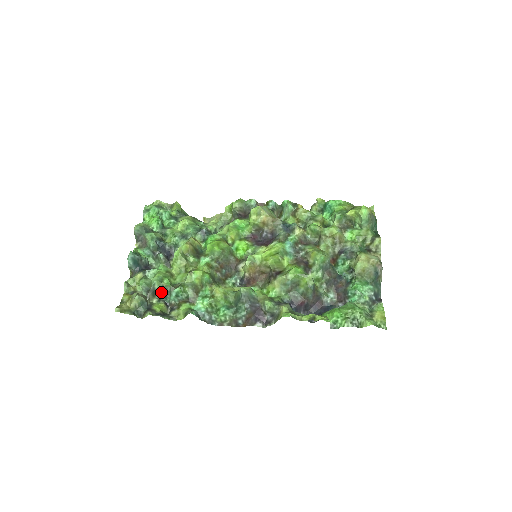
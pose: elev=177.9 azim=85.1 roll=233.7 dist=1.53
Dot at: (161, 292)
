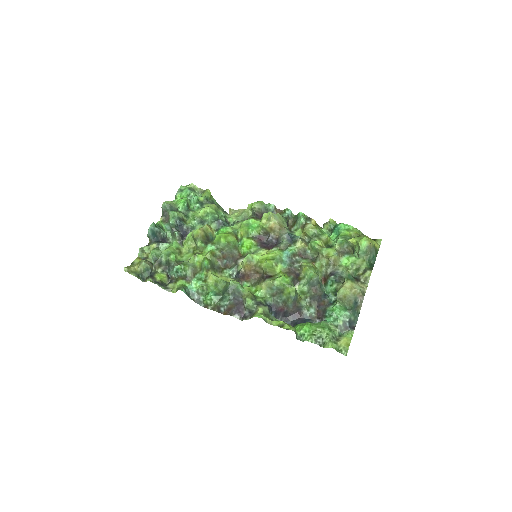
Dot at: (166, 264)
